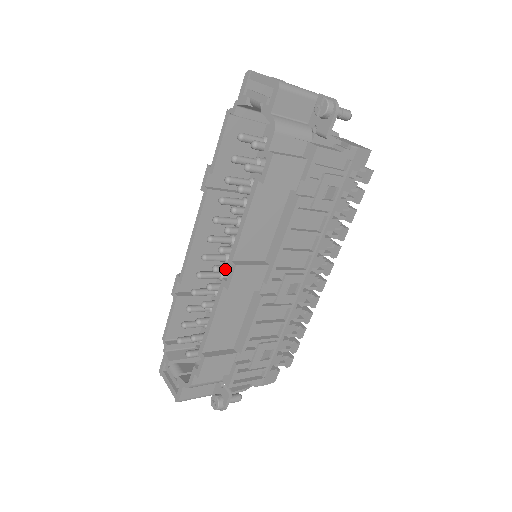
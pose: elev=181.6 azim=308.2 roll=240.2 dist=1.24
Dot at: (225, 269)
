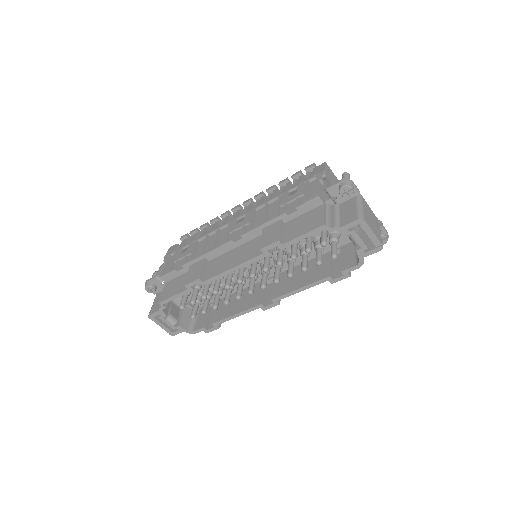
Dot at: occluded
